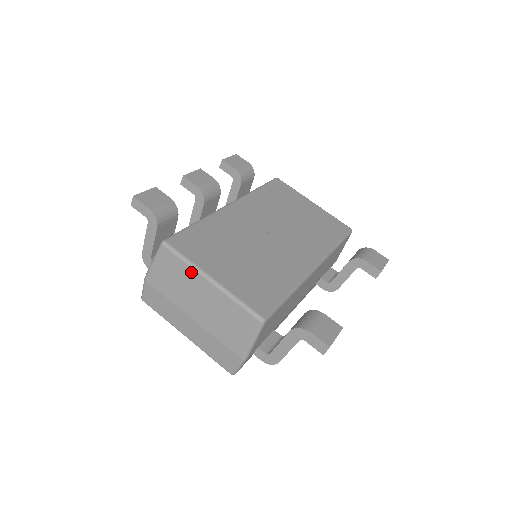
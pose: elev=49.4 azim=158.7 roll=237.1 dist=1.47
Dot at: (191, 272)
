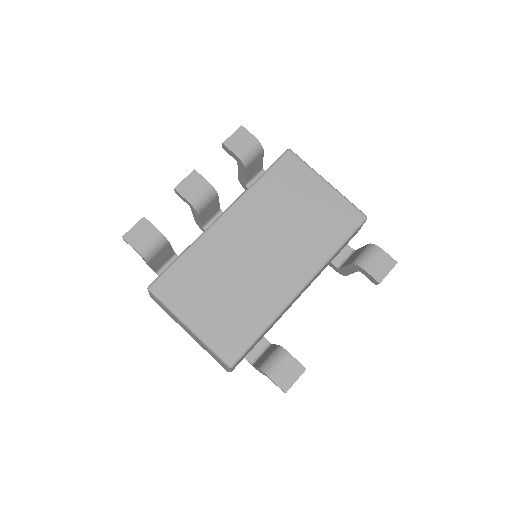
Dot at: (174, 316)
